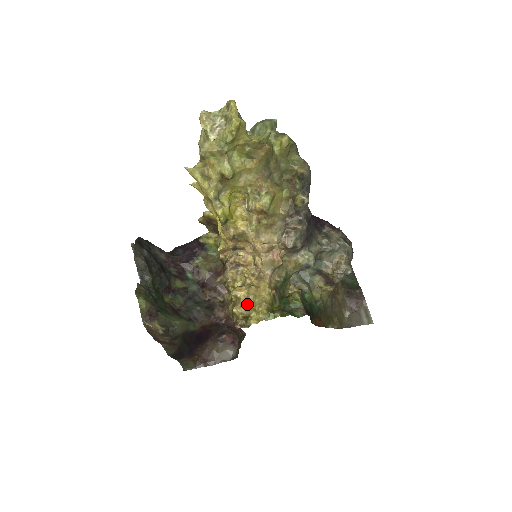
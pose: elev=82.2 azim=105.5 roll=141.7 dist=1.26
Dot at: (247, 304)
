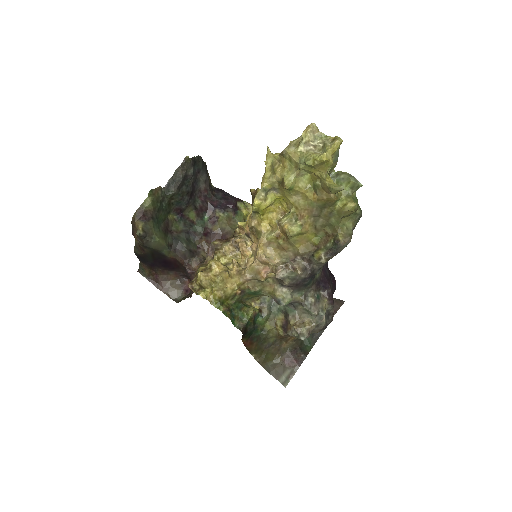
Dot at: (211, 279)
